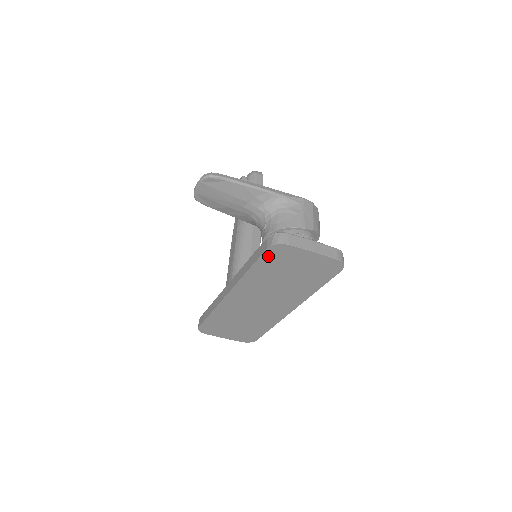
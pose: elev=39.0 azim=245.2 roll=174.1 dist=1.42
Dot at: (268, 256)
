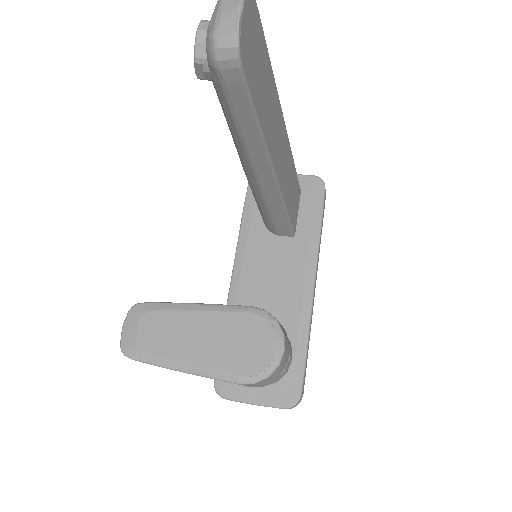
Dot at: occluded
